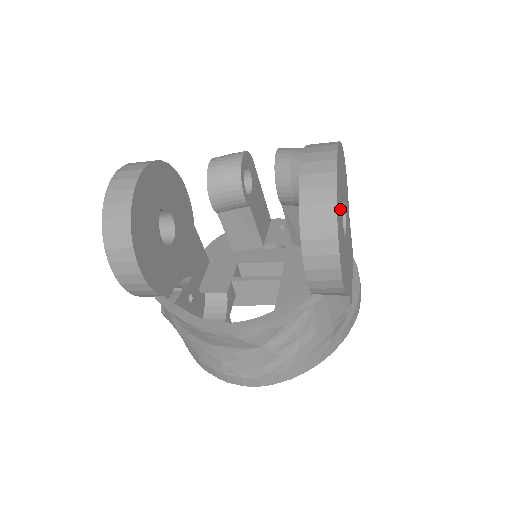
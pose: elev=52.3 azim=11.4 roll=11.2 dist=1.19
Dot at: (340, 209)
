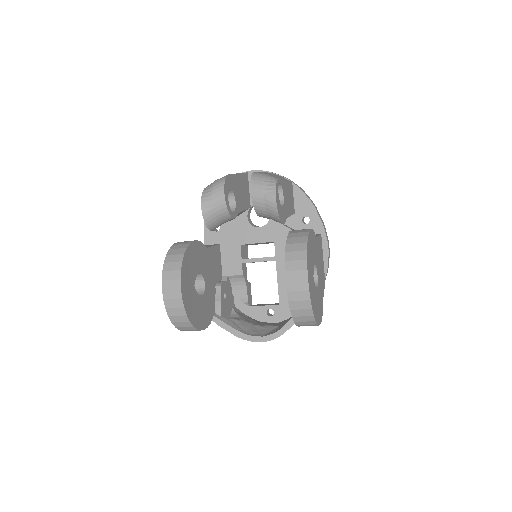
Dot at: (314, 297)
